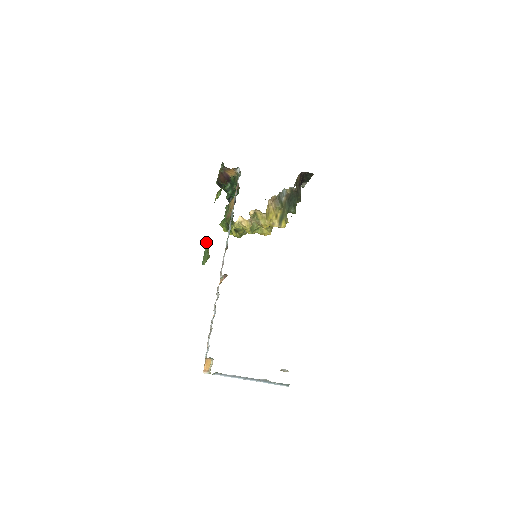
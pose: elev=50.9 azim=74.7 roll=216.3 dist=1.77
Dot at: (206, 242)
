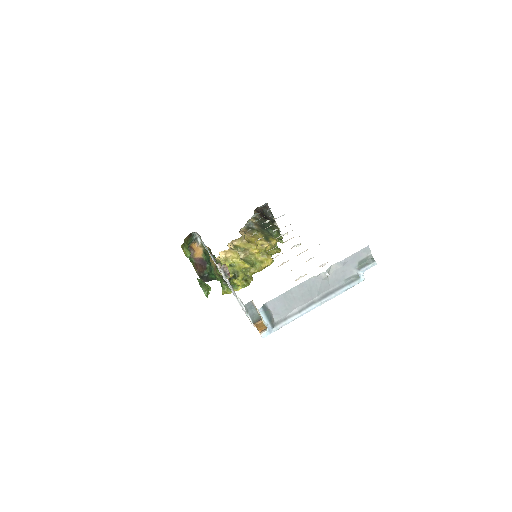
Dot at: occluded
